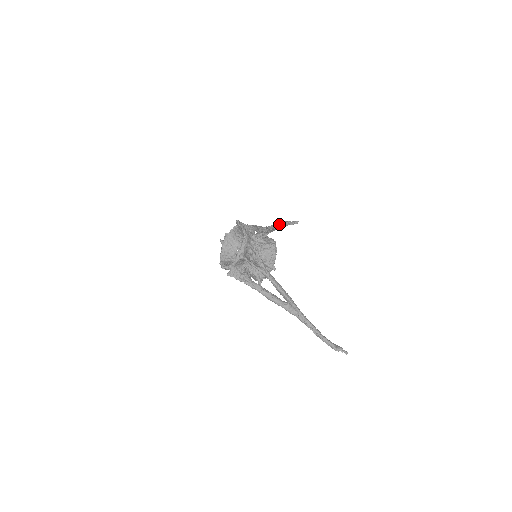
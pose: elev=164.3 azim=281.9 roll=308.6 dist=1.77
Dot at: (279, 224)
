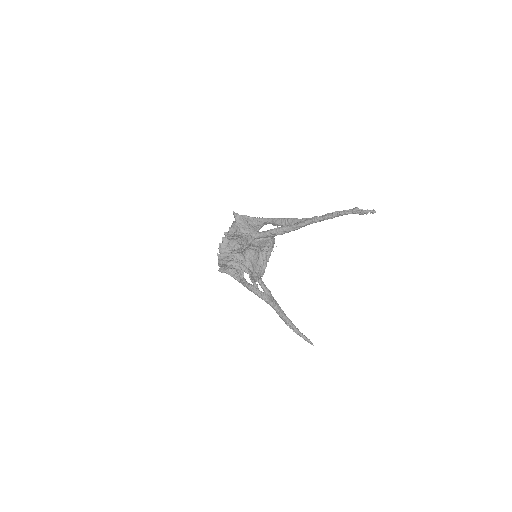
Dot at: (287, 318)
